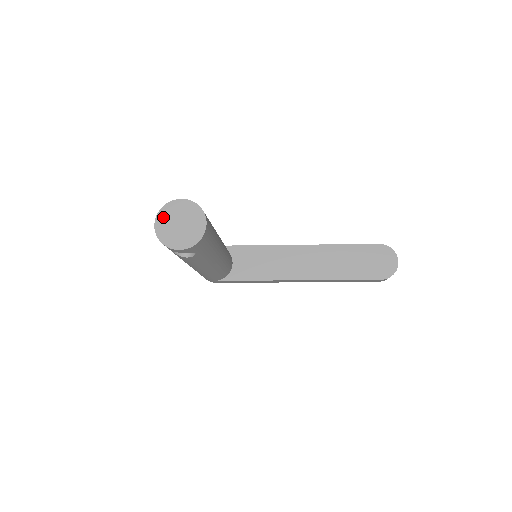
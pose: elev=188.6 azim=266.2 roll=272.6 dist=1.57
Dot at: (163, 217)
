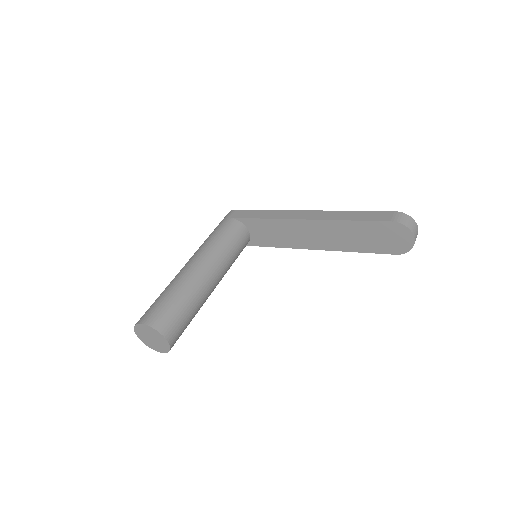
Dot at: (139, 332)
